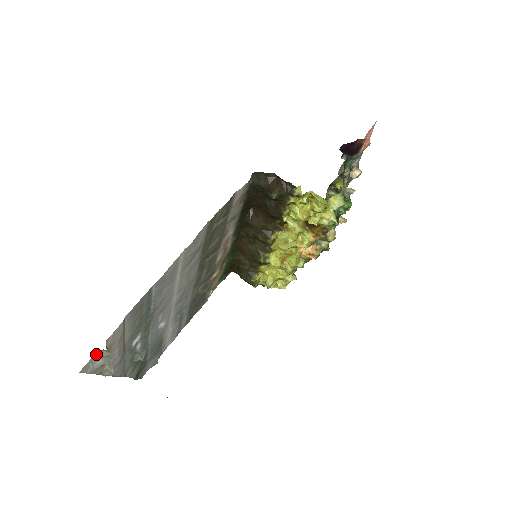
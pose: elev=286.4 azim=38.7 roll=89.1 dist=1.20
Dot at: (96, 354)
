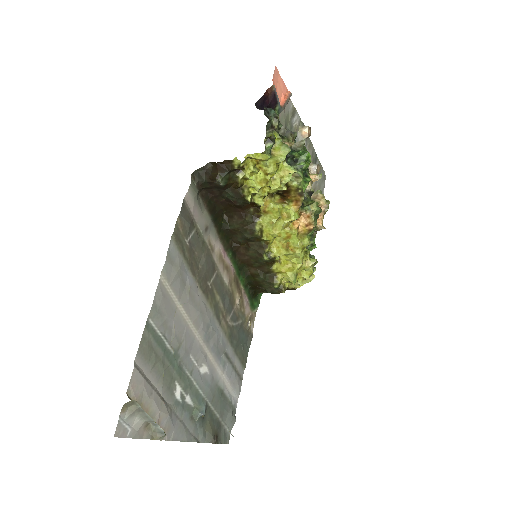
Dot at: (124, 412)
